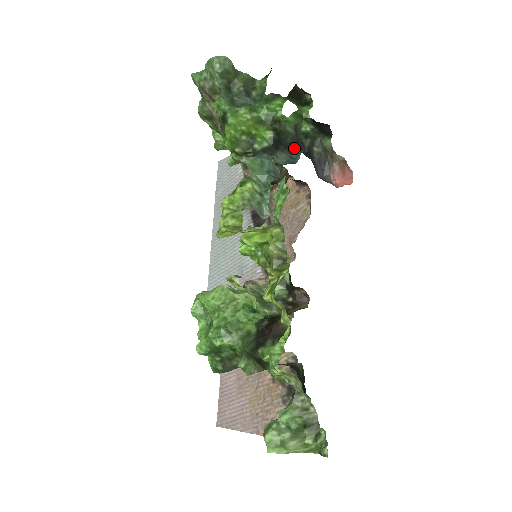
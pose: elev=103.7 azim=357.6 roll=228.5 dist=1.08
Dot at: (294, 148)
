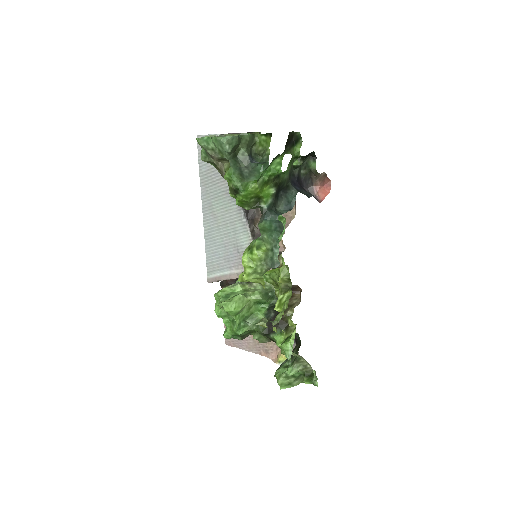
Dot at: (289, 189)
